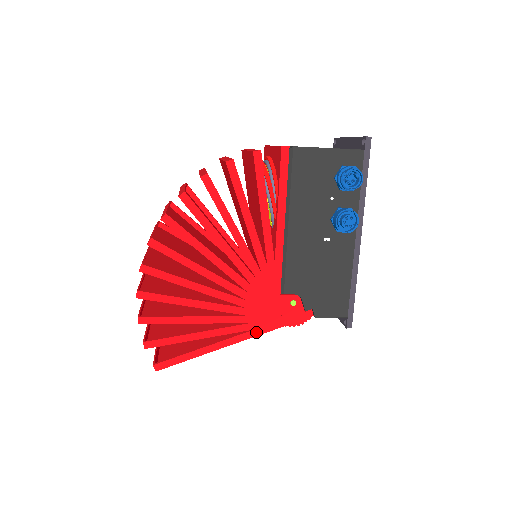
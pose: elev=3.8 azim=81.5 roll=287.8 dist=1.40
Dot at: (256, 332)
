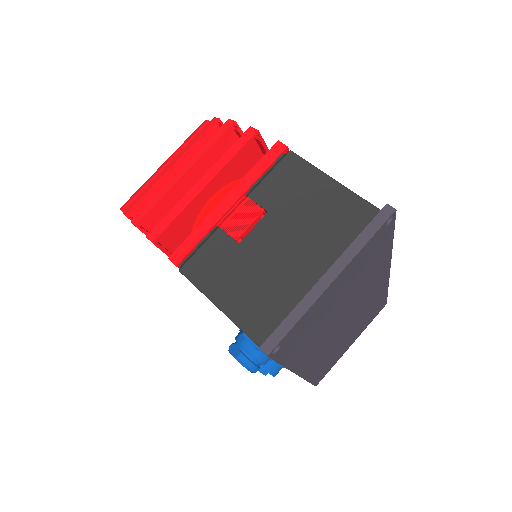
Dot at: occluded
